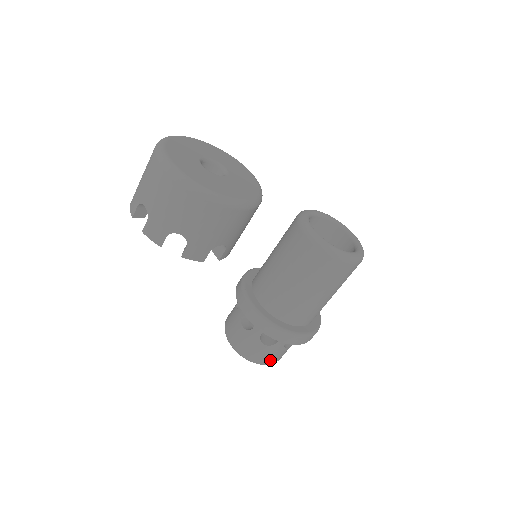
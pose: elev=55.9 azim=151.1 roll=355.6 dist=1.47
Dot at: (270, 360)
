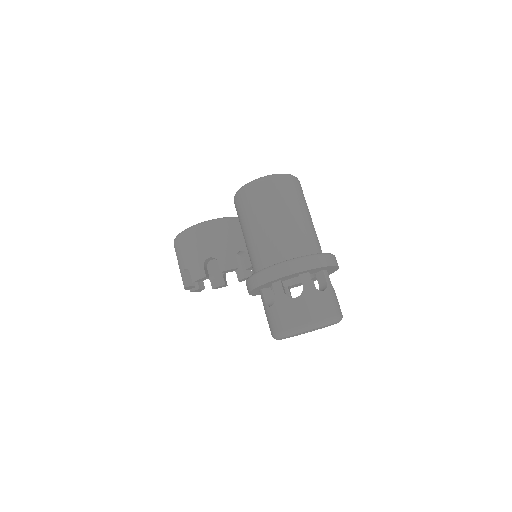
Dot at: (291, 321)
